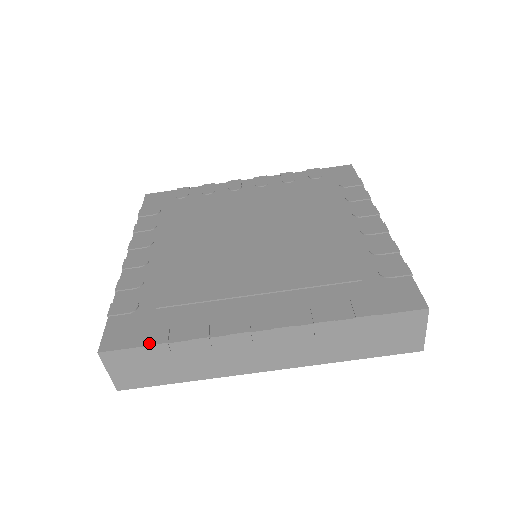
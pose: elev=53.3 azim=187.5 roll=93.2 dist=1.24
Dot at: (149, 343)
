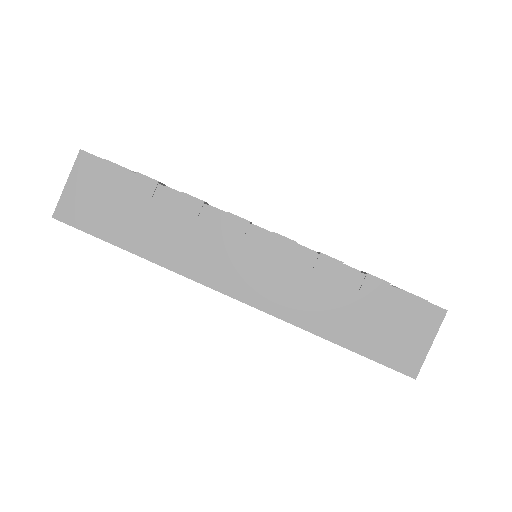
Dot at: occluded
